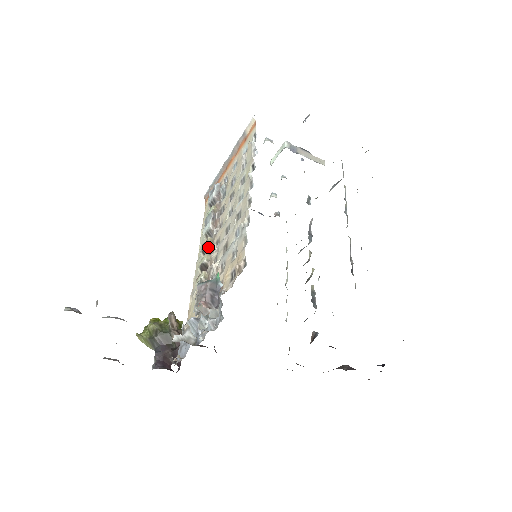
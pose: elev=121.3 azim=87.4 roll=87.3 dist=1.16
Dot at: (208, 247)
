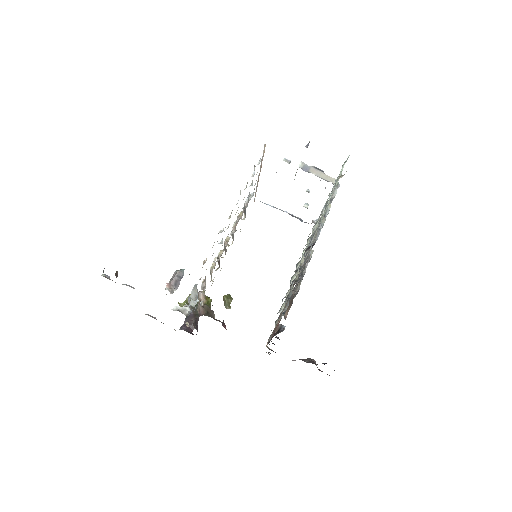
Dot at: (225, 244)
